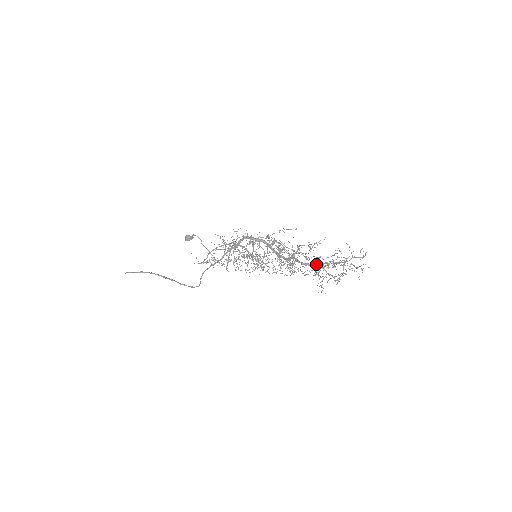
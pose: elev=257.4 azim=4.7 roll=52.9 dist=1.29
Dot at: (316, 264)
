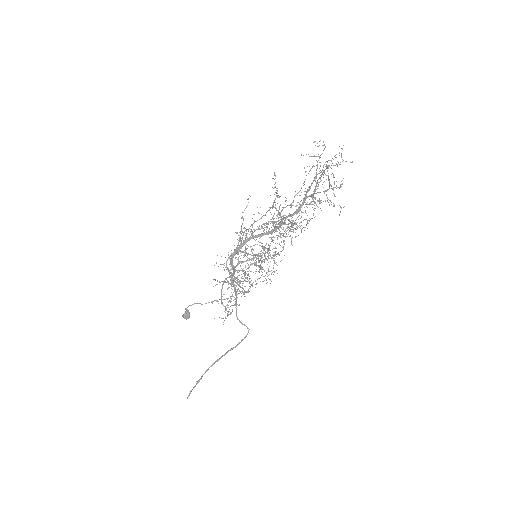
Dot at: (305, 199)
